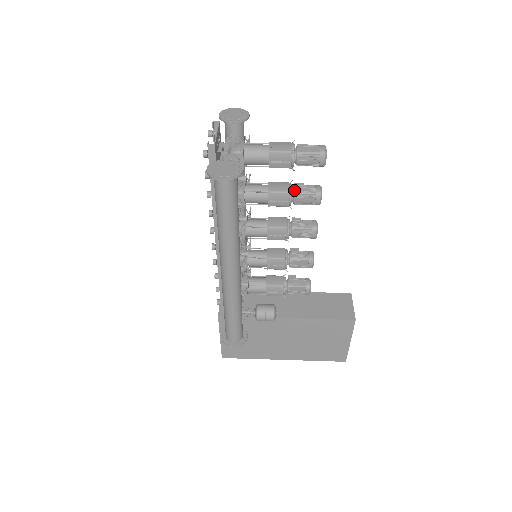
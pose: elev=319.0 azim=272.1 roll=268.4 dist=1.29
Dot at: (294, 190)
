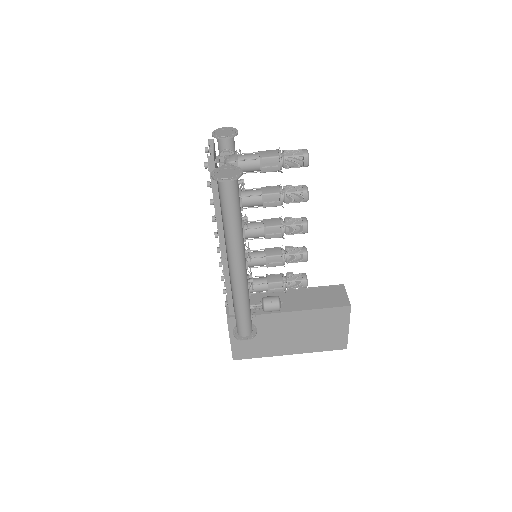
Dot at: (284, 191)
